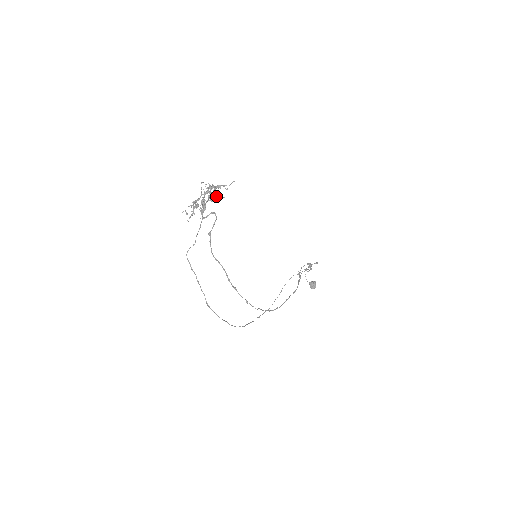
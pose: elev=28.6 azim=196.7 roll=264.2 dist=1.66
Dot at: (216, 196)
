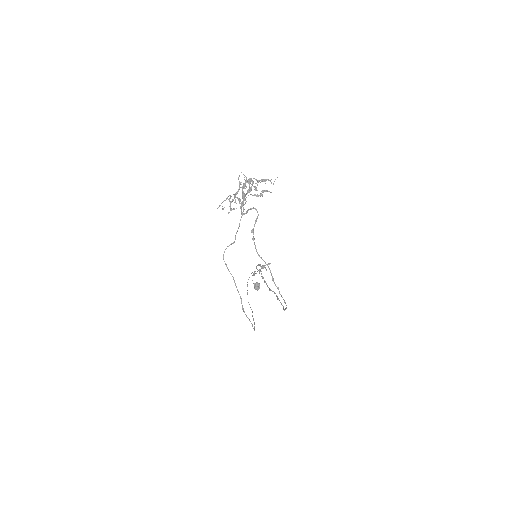
Dot at: (264, 190)
